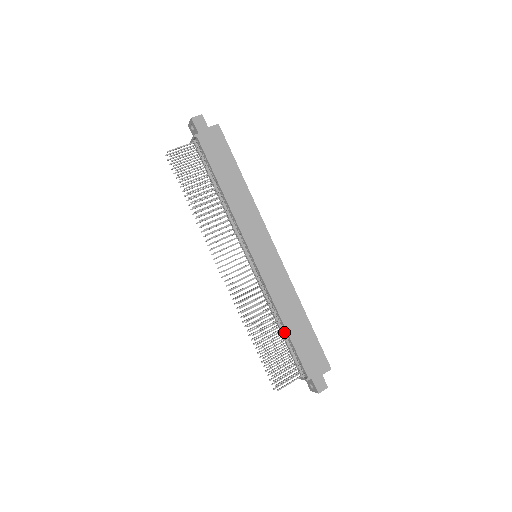
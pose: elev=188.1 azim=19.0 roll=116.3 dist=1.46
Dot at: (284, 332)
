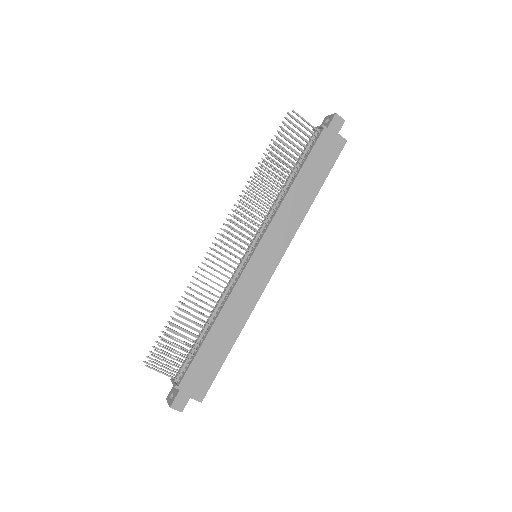
Dot at: (205, 332)
